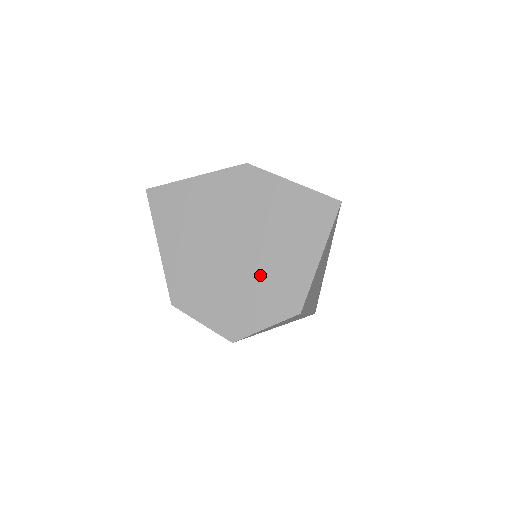
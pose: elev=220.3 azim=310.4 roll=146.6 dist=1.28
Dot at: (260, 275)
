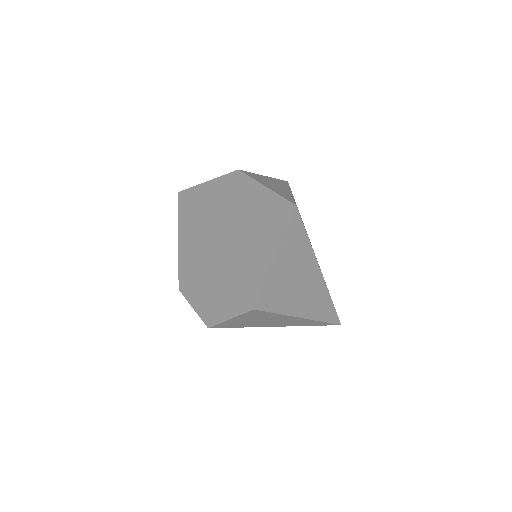
Dot at: (233, 270)
